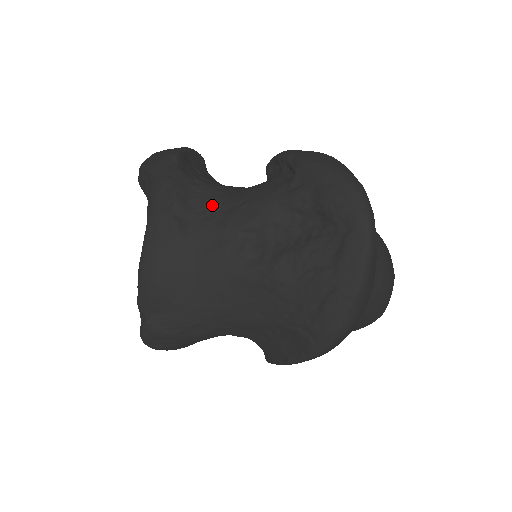
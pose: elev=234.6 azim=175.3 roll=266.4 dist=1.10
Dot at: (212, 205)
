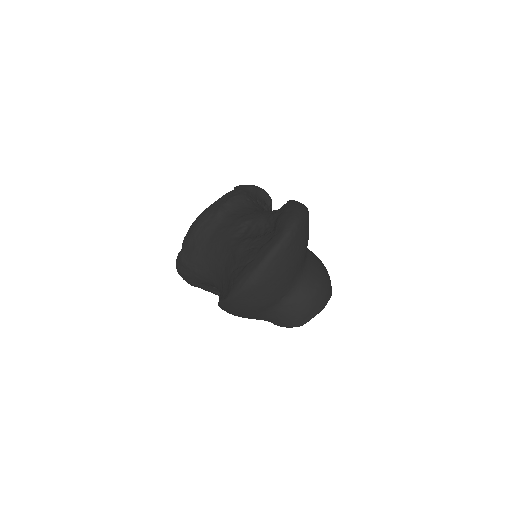
Dot at: (244, 210)
